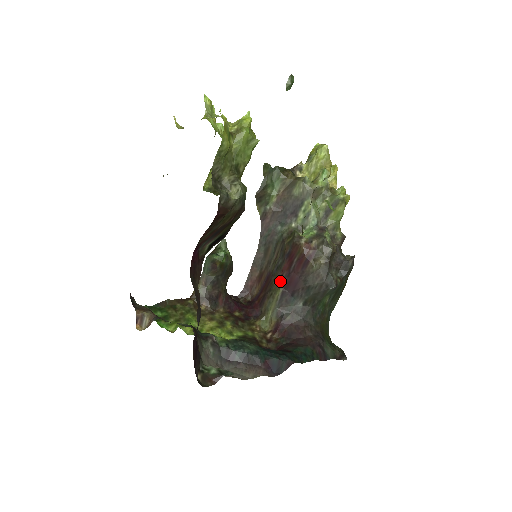
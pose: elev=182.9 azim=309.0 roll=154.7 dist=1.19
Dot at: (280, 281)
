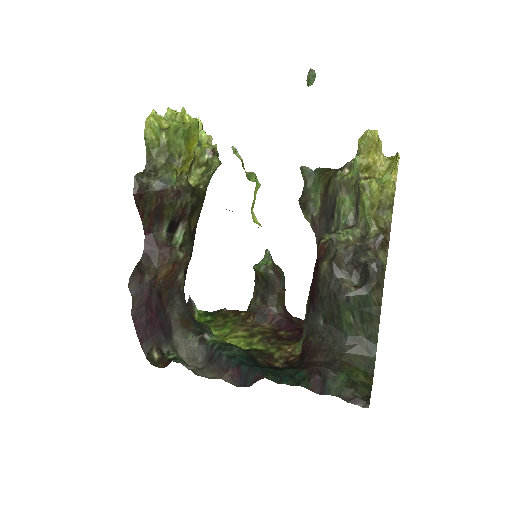
Dot at: (309, 294)
